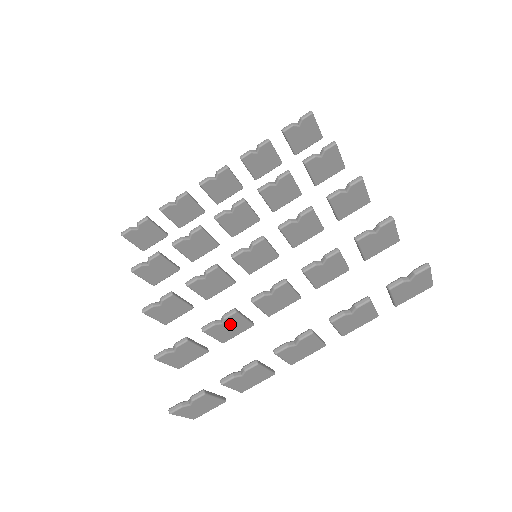
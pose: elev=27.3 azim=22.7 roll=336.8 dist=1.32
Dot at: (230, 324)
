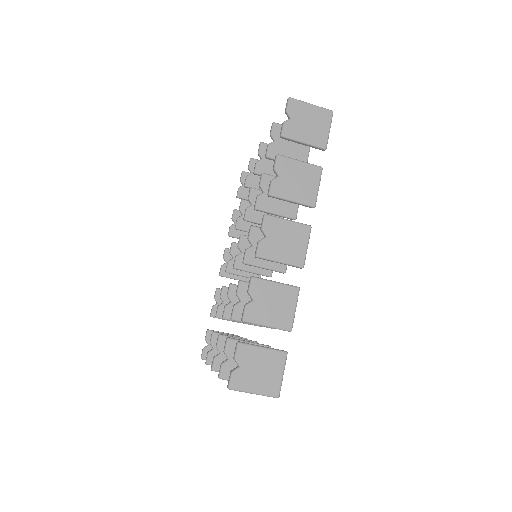
Dot at: occluded
